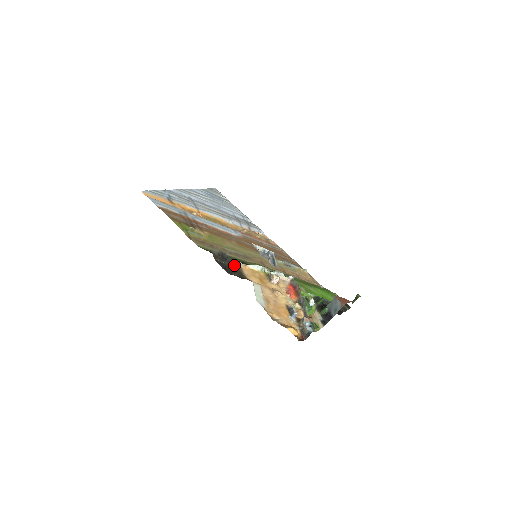
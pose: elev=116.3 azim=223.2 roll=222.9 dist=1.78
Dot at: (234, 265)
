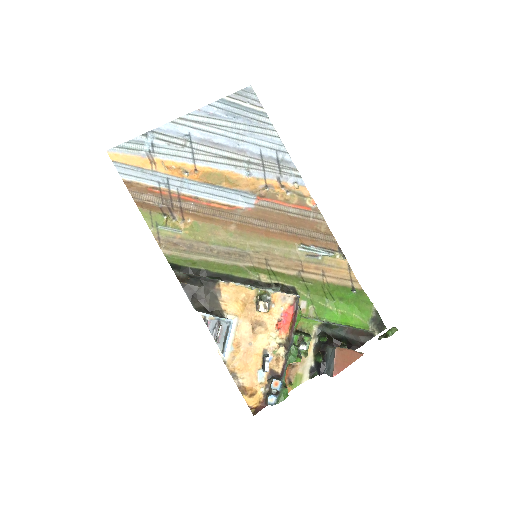
Dot at: (209, 286)
